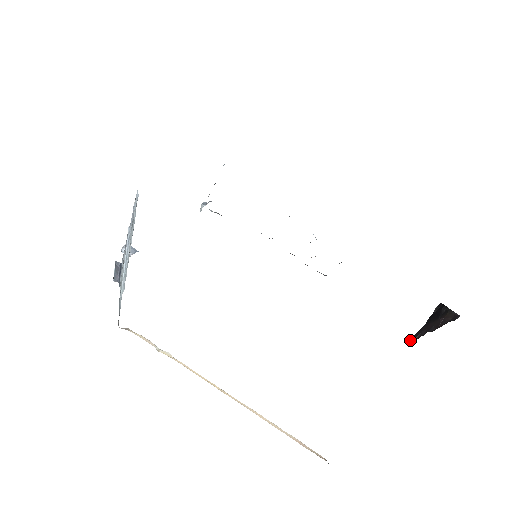
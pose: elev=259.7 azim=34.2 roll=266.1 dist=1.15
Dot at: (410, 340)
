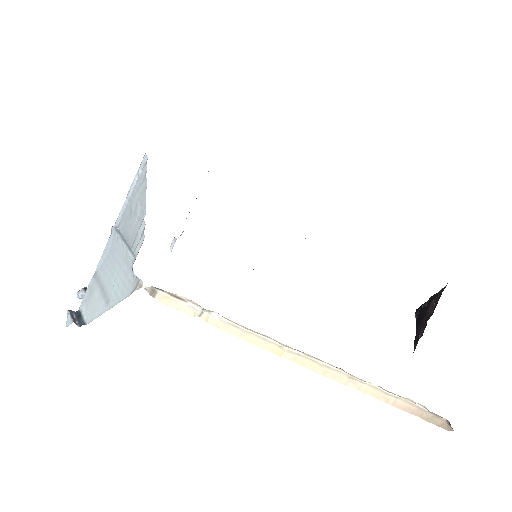
Dot at: occluded
